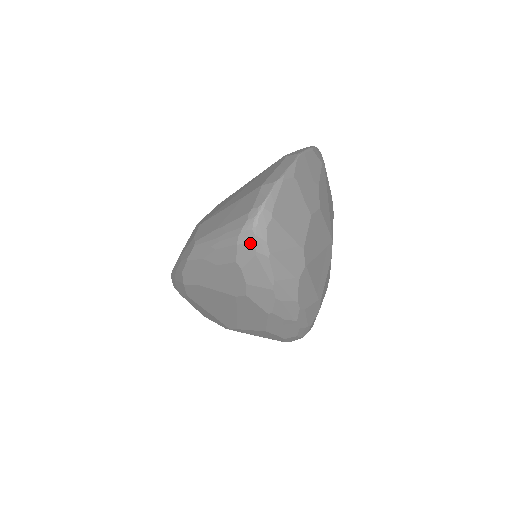
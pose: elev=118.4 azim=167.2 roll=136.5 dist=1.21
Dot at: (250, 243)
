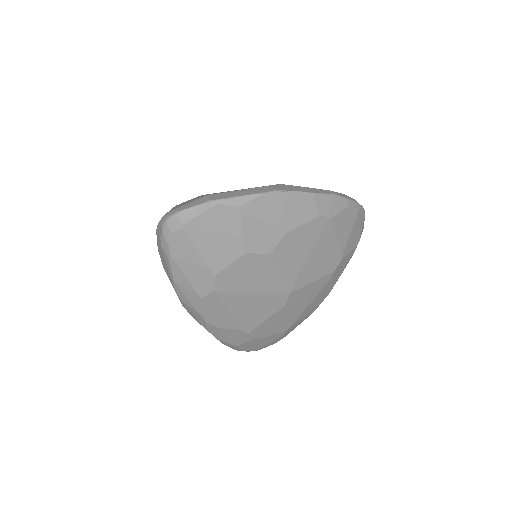
Dot at: (160, 236)
